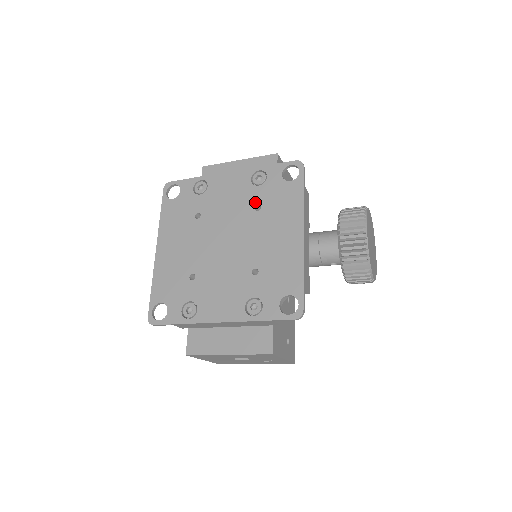
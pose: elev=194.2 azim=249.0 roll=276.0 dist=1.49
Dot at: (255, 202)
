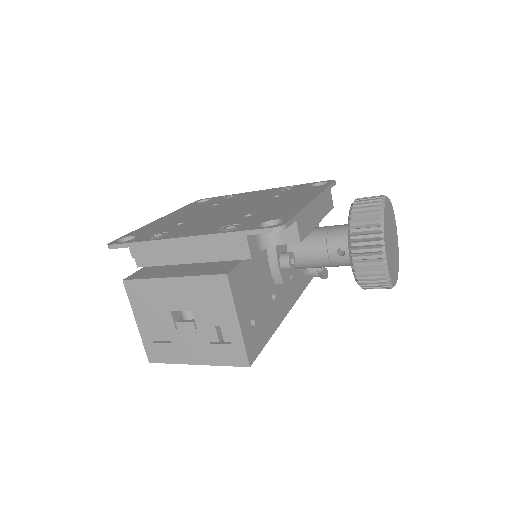
Dot at: (276, 195)
